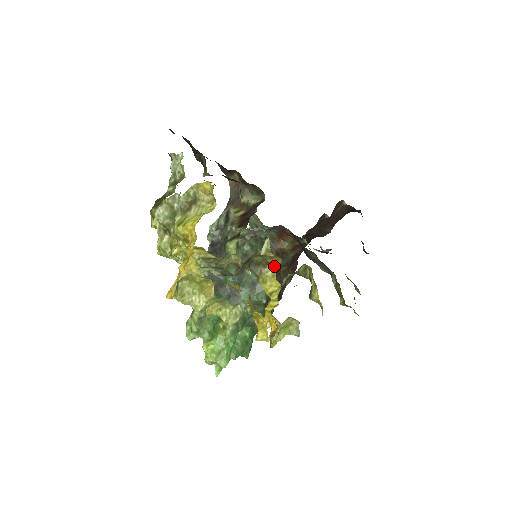
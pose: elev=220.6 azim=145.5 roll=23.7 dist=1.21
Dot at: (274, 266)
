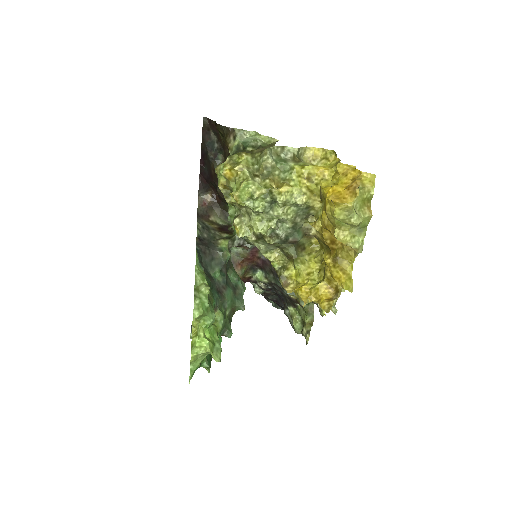
Dot at: (309, 253)
